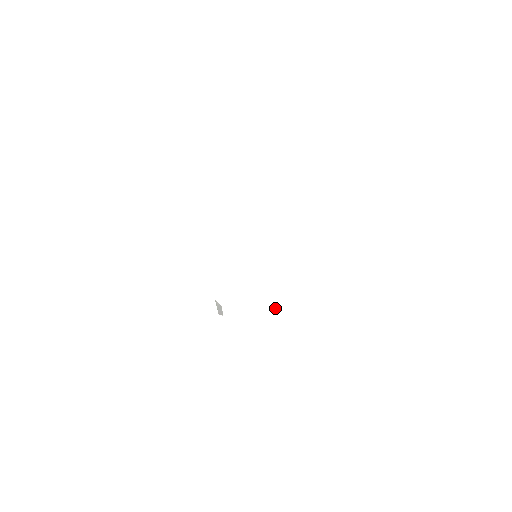
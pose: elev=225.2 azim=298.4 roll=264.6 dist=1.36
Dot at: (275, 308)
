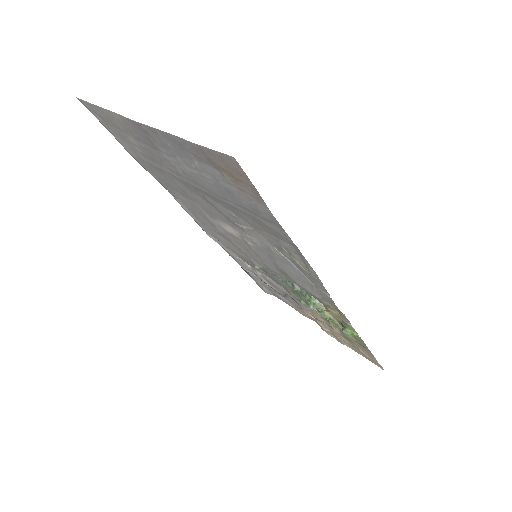
Dot at: (318, 301)
